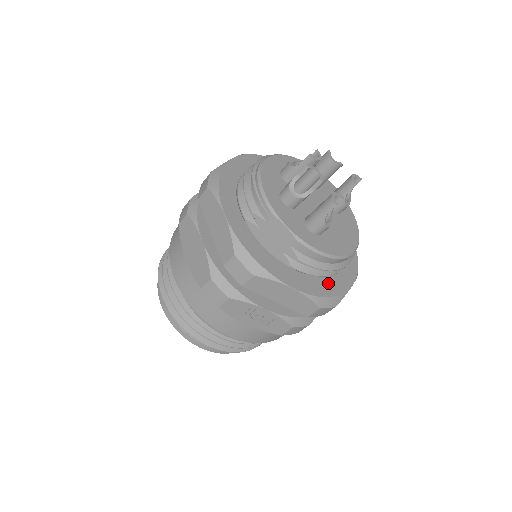
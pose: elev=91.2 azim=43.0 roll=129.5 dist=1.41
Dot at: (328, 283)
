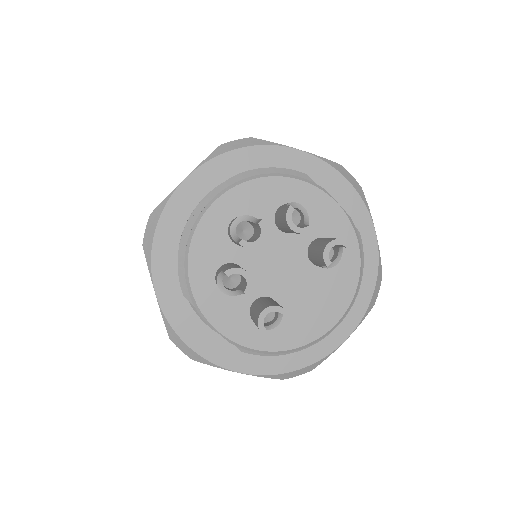
Dot at: occluded
